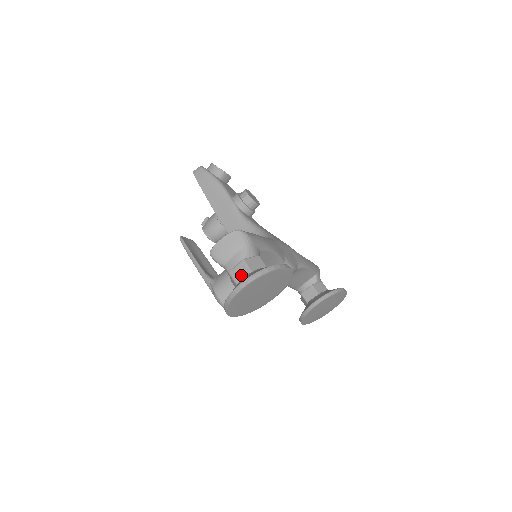
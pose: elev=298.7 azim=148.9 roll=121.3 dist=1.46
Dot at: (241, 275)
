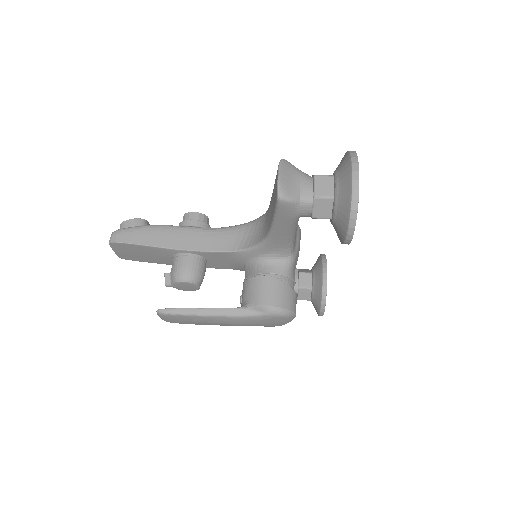
Dot at: (328, 186)
